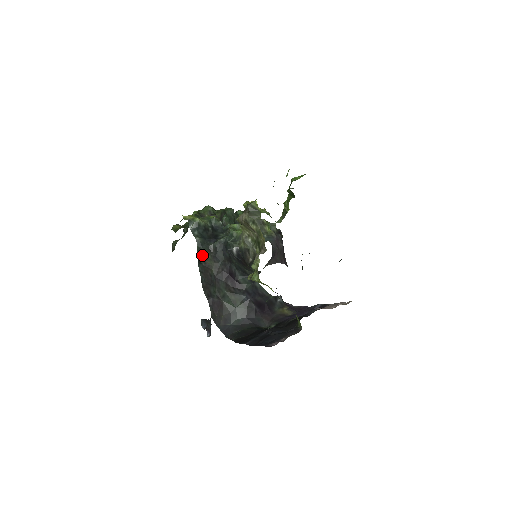
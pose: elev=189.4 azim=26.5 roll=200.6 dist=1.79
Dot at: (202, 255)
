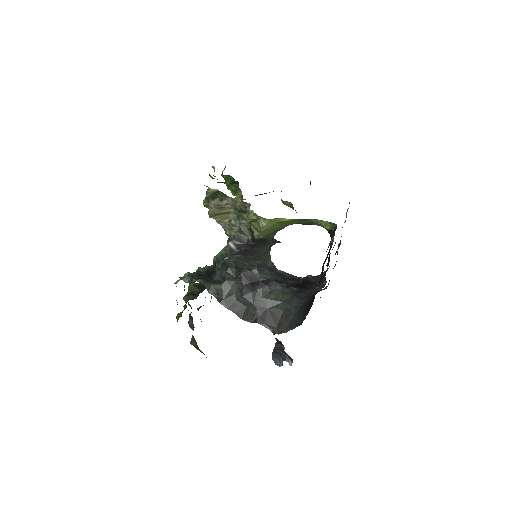
Dot at: (215, 291)
